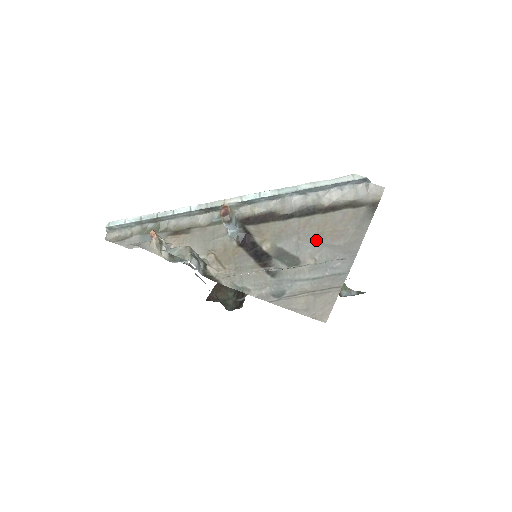
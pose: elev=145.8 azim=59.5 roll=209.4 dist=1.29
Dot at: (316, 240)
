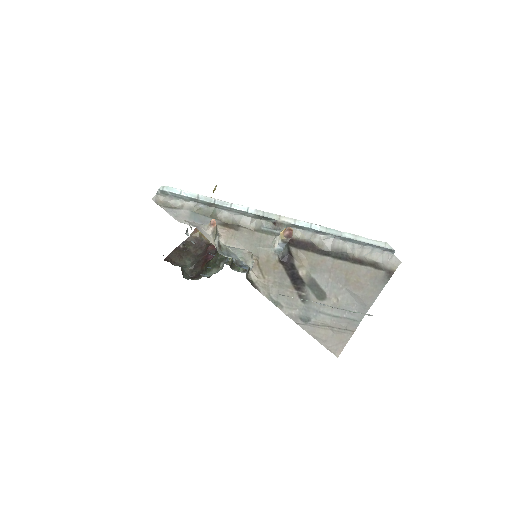
Dot at: (342, 284)
